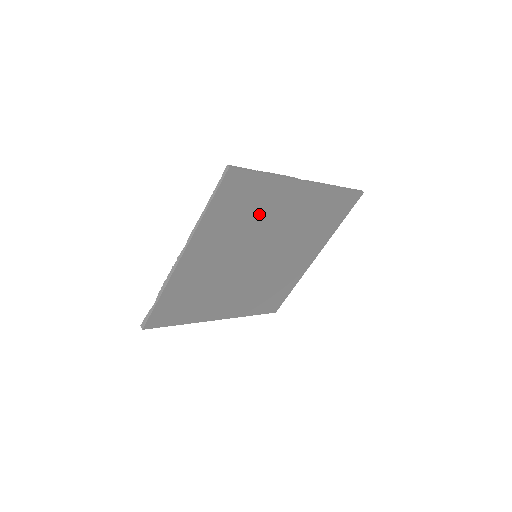
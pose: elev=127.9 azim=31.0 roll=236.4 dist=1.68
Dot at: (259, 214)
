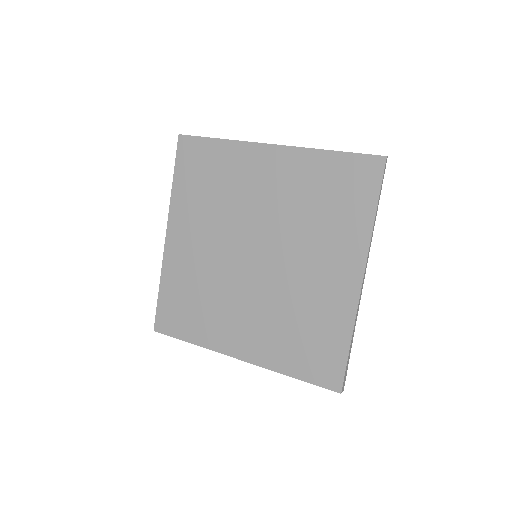
Dot at: (229, 188)
